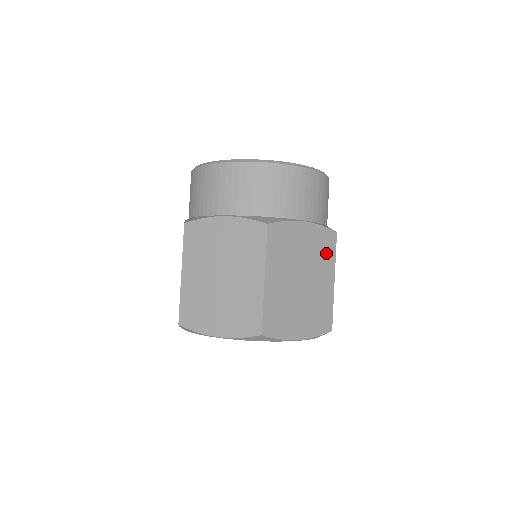
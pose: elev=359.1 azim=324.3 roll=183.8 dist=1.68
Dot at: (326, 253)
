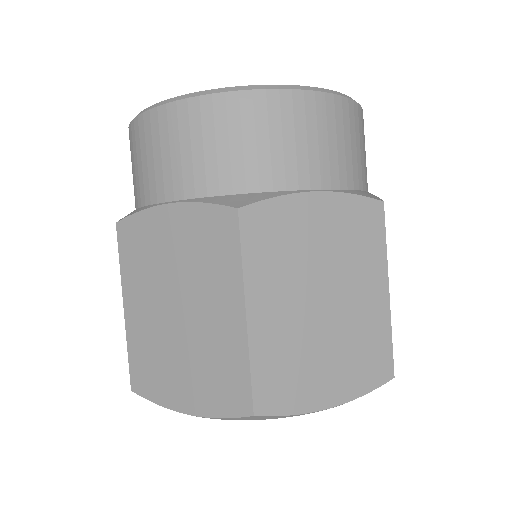
Dot at: occluded
